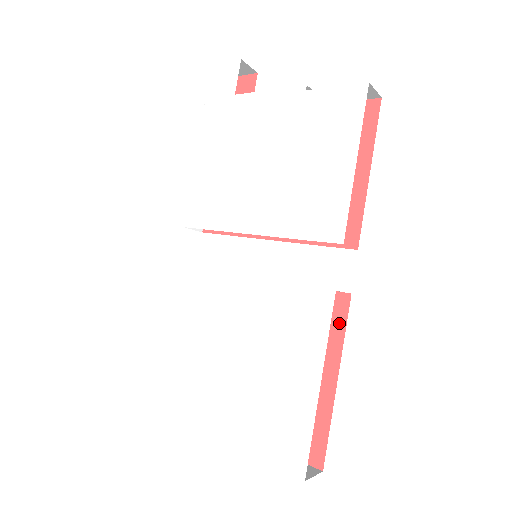
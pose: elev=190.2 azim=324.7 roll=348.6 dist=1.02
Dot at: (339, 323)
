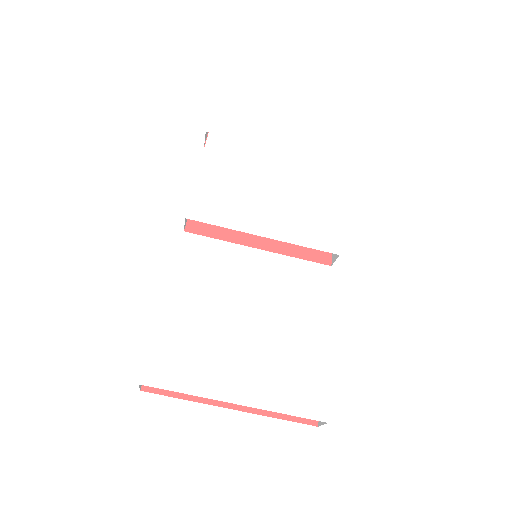
Dot at: occluded
